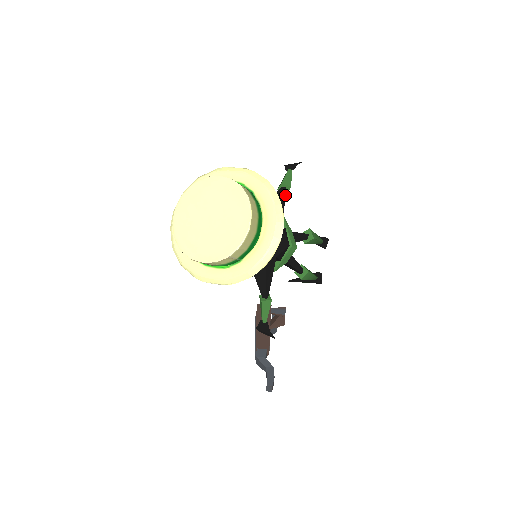
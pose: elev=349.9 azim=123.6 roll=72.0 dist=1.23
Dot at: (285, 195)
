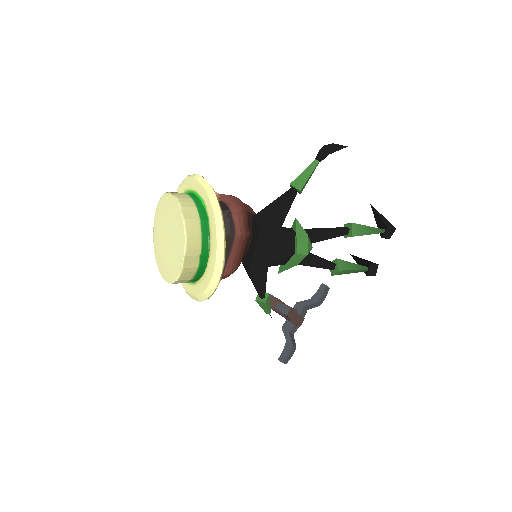
Dot at: (293, 198)
